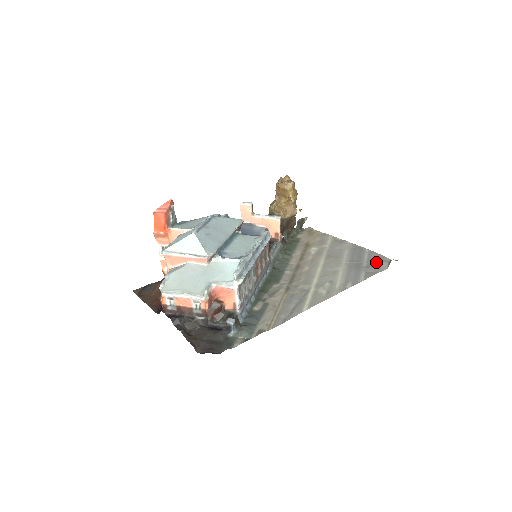
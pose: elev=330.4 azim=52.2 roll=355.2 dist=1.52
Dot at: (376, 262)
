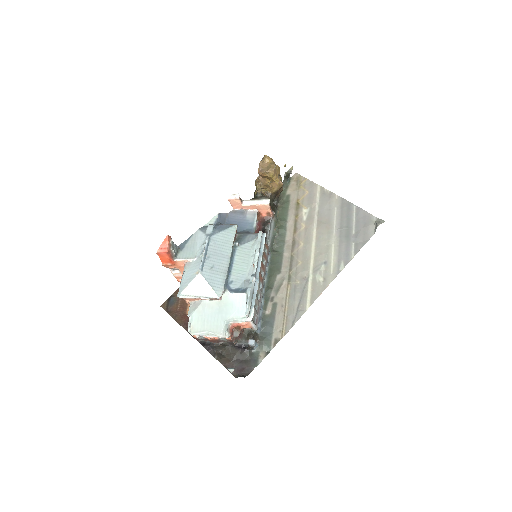
Dot at: (364, 226)
